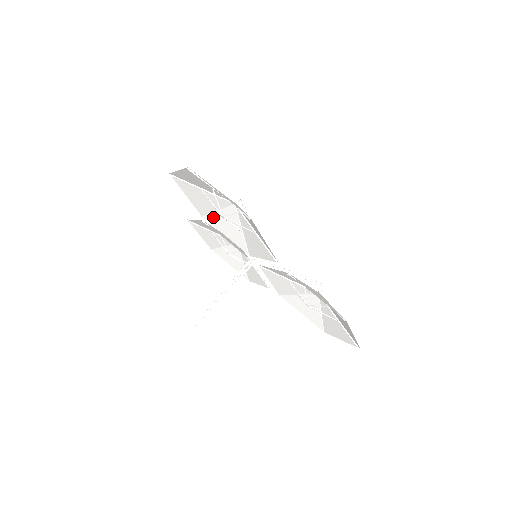
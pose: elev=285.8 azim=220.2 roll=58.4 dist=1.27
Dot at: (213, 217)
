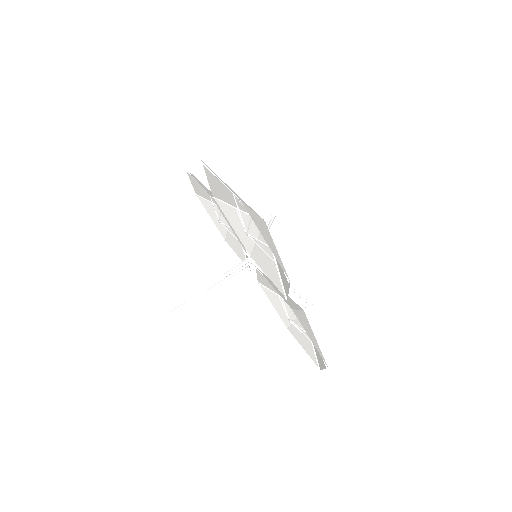
Dot at: (227, 207)
